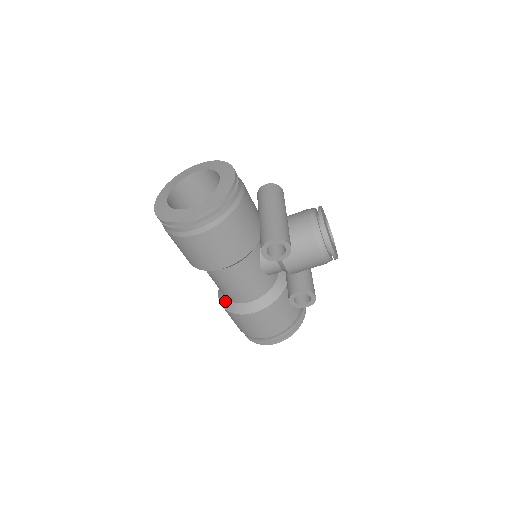
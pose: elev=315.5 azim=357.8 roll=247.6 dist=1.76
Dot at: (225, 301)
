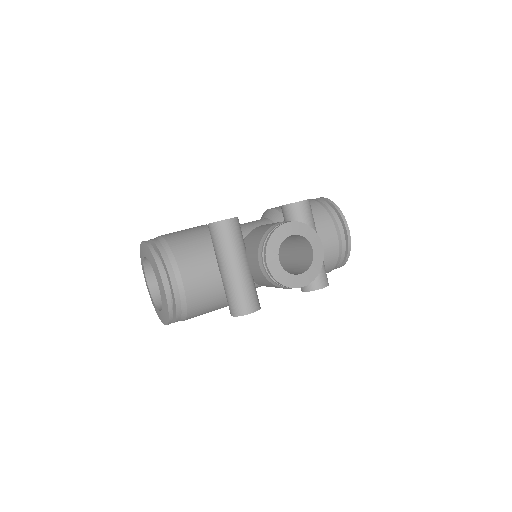
Dot at: occluded
